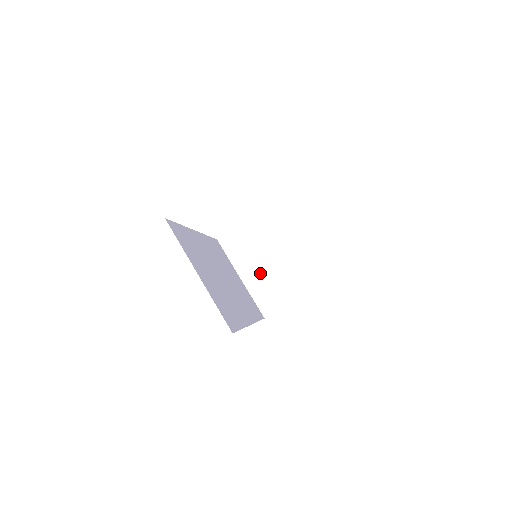
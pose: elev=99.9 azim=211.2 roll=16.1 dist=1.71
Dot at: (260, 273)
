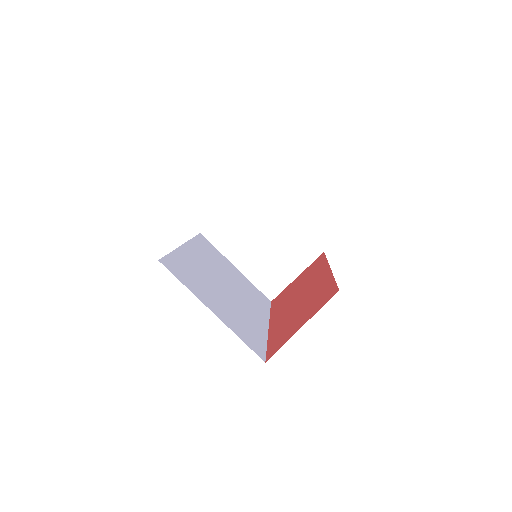
Dot at: (255, 258)
